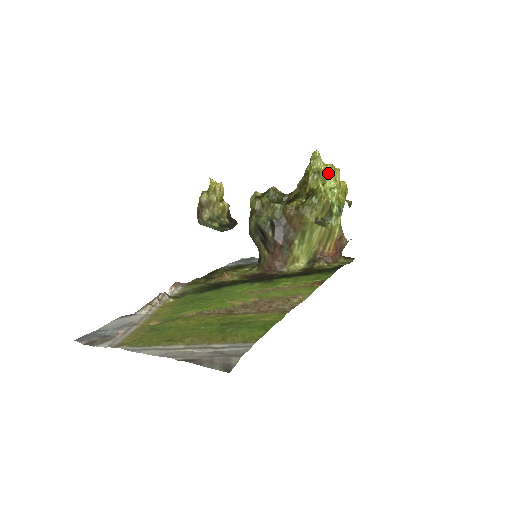
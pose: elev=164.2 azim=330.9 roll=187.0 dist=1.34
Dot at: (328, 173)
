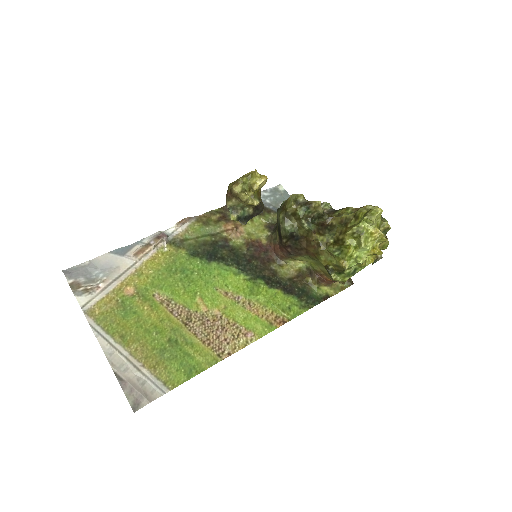
Dot at: (370, 240)
